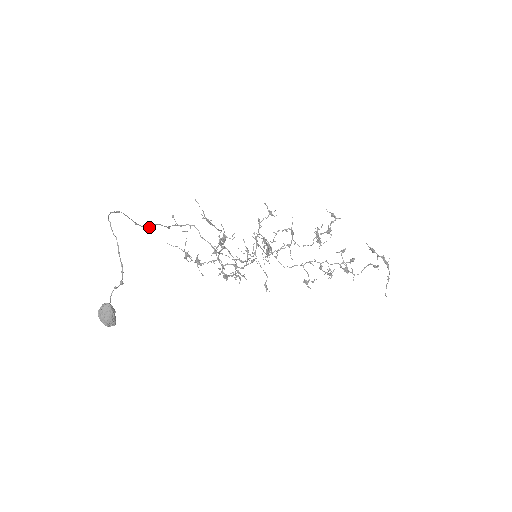
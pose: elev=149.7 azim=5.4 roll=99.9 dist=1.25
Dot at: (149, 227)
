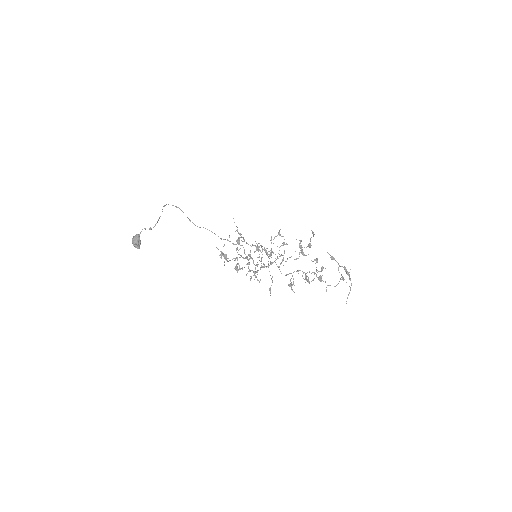
Dot at: (200, 227)
